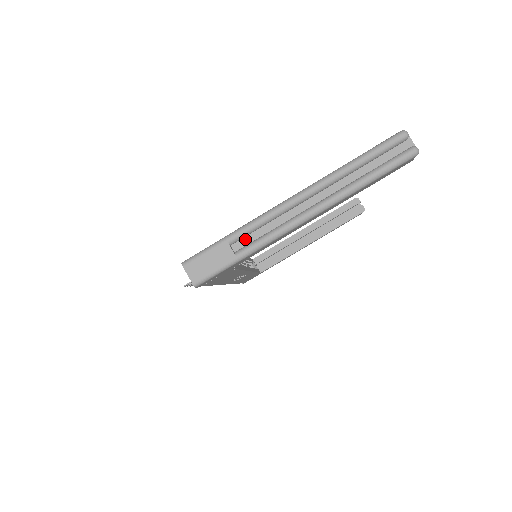
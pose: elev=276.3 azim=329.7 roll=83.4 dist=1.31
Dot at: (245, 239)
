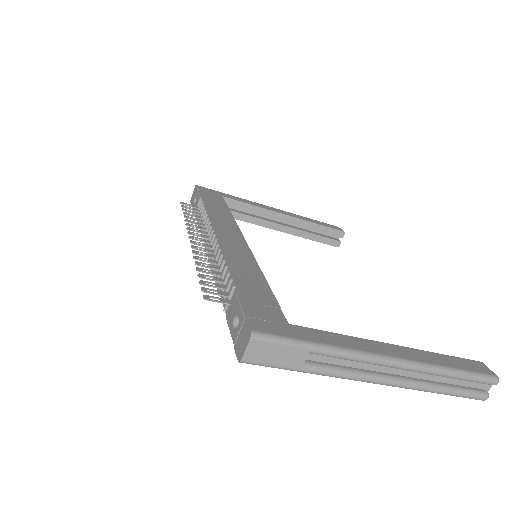
Dot at: (321, 356)
